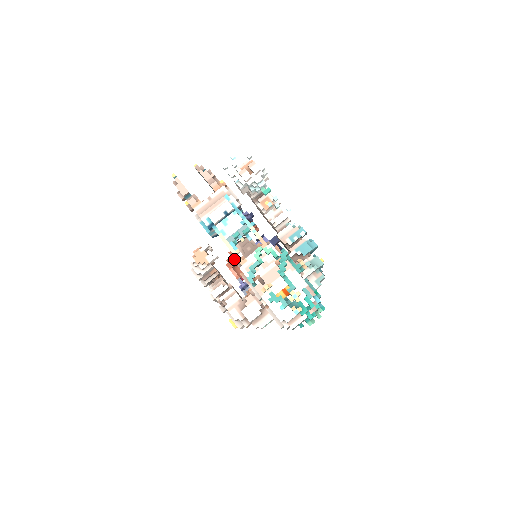
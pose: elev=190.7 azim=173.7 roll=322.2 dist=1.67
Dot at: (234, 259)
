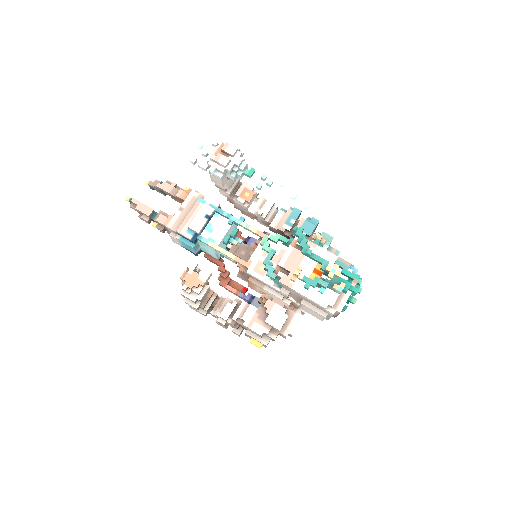
Dot at: (226, 274)
